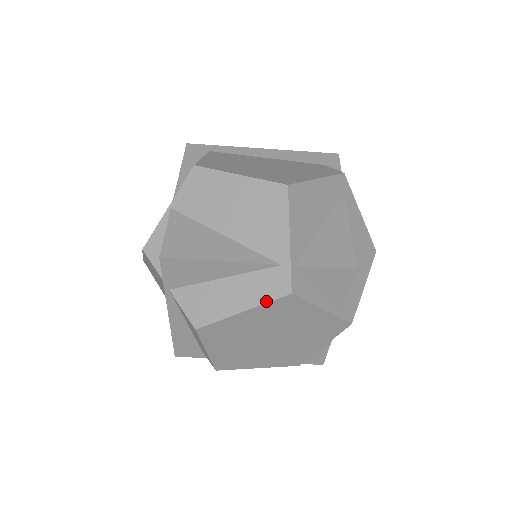
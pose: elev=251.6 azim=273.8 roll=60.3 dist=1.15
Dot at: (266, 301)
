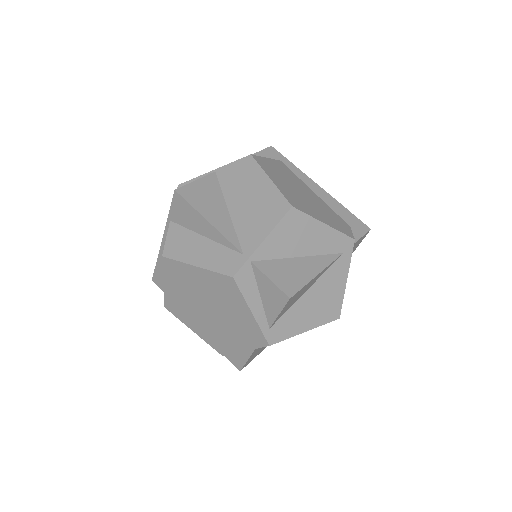
Dot at: (215, 270)
